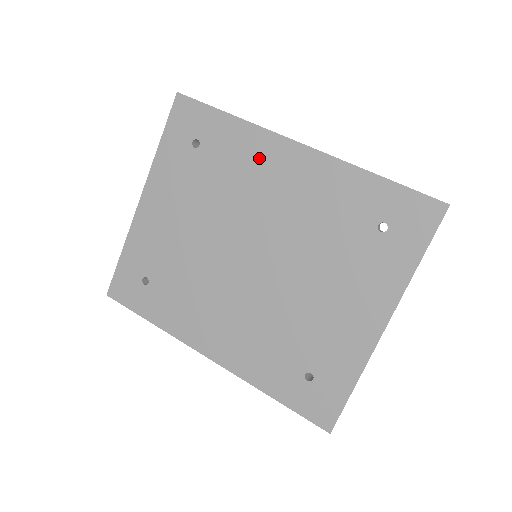
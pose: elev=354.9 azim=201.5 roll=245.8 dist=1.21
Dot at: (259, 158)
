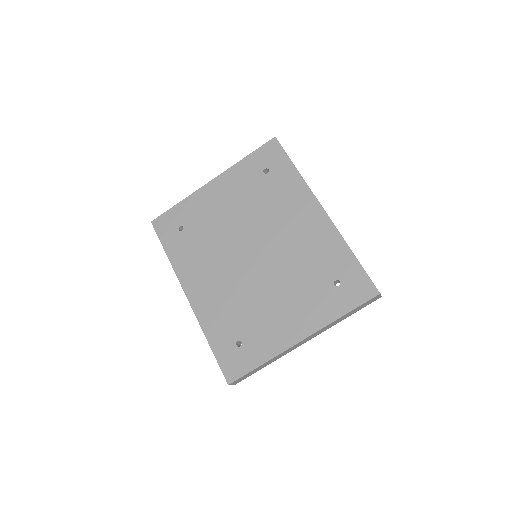
Dot at: (296, 202)
